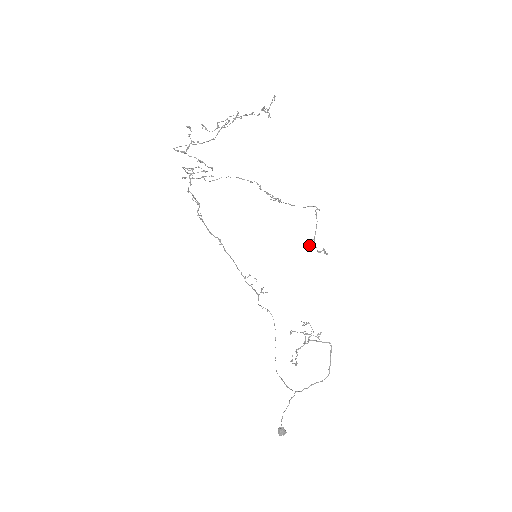
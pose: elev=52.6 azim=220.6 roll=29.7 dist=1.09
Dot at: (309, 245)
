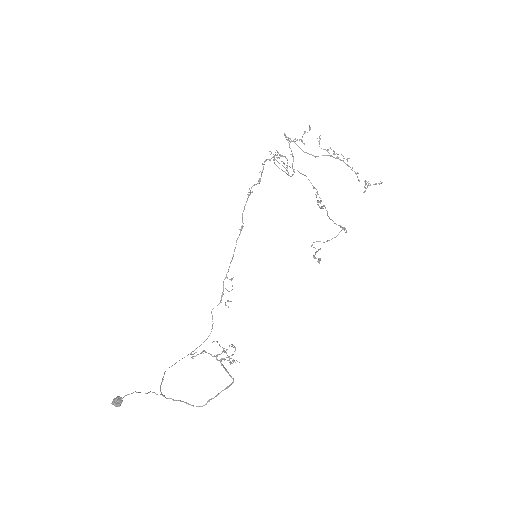
Dot at: occluded
